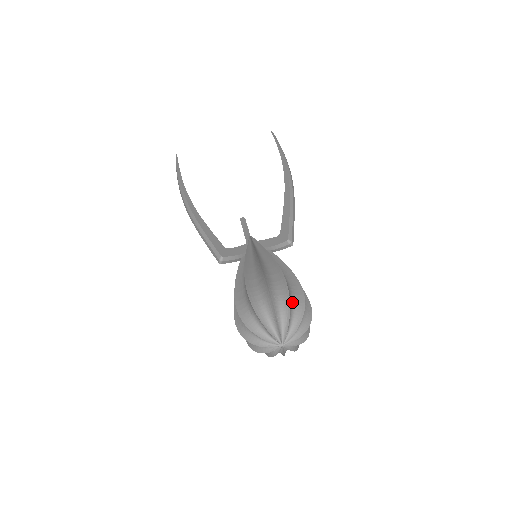
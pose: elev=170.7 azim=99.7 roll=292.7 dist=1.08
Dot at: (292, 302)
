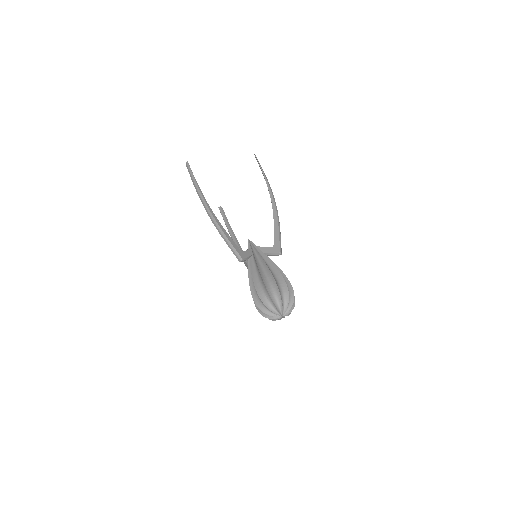
Dot at: (288, 294)
